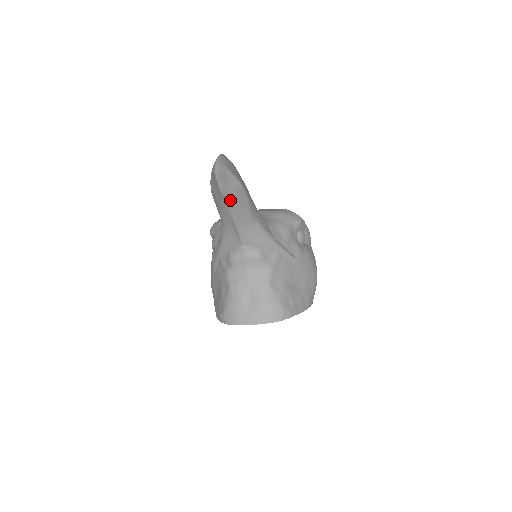
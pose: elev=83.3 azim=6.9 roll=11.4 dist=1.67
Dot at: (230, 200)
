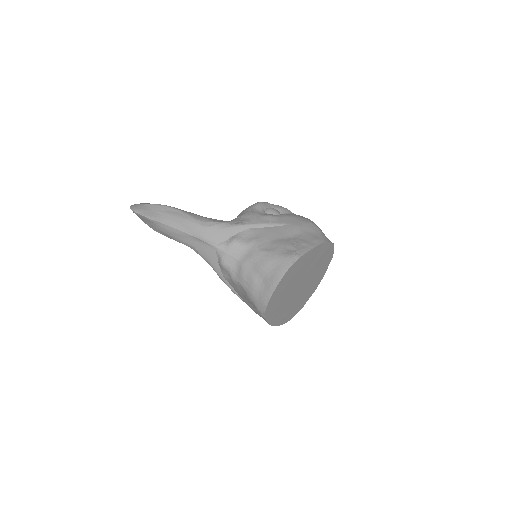
Dot at: (165, 220)
